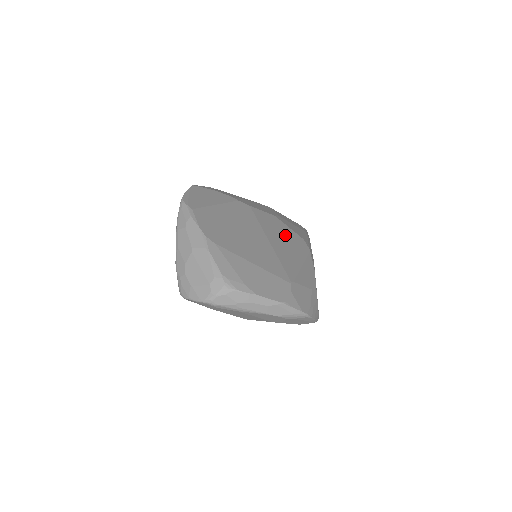
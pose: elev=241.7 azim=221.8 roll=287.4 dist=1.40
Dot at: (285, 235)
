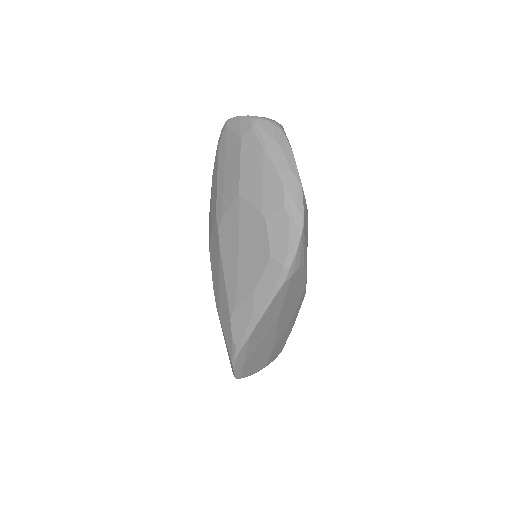
Dot at: occluded
